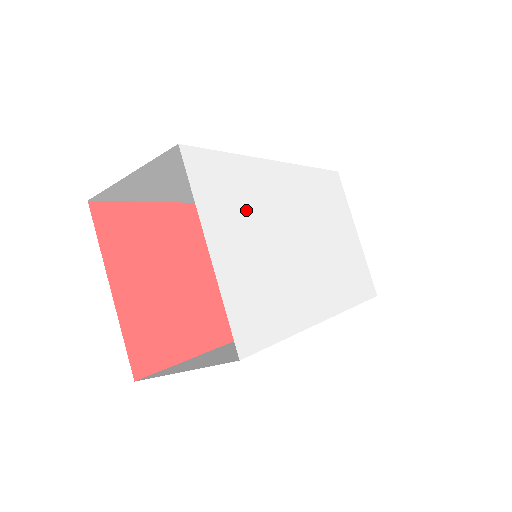
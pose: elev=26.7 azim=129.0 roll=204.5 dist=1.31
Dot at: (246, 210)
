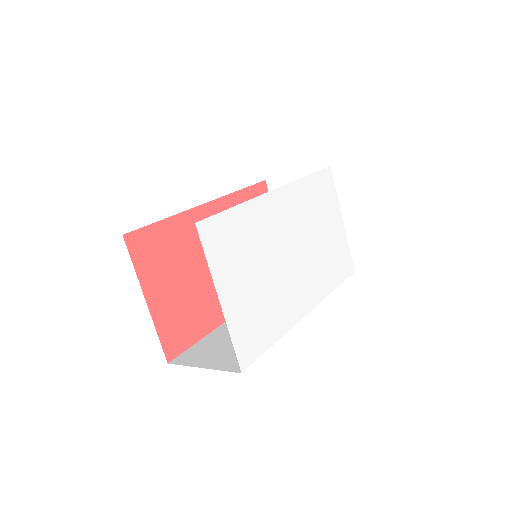
Dot at: (247, 252)
